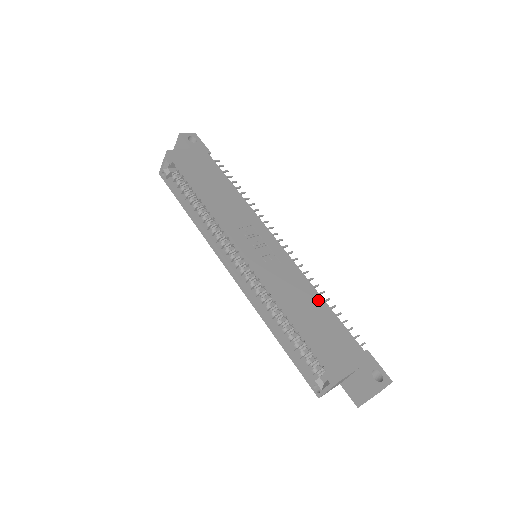
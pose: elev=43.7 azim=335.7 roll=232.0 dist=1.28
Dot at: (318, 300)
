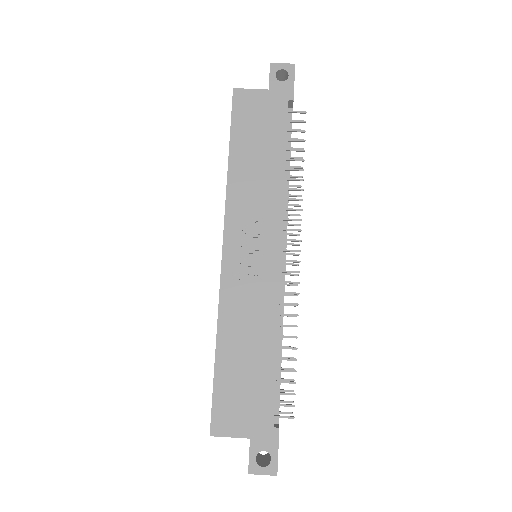
Dot at: (268, 345)
